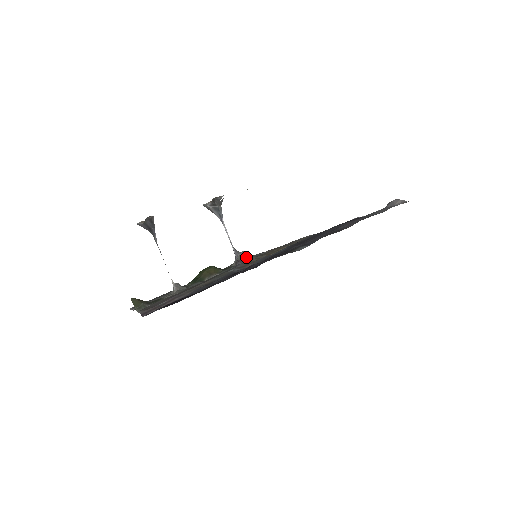
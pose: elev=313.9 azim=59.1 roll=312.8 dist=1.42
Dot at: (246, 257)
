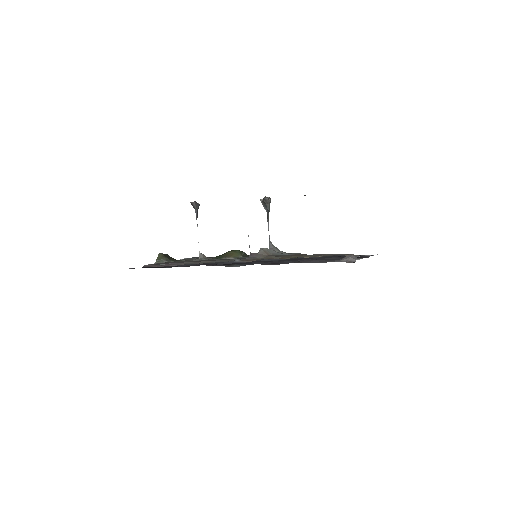
Dot at: (262, 253)
